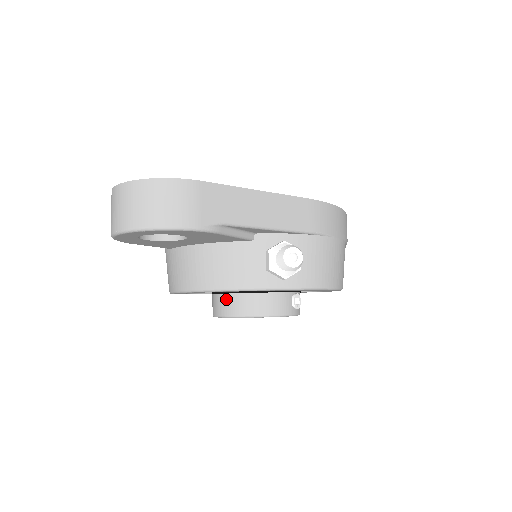
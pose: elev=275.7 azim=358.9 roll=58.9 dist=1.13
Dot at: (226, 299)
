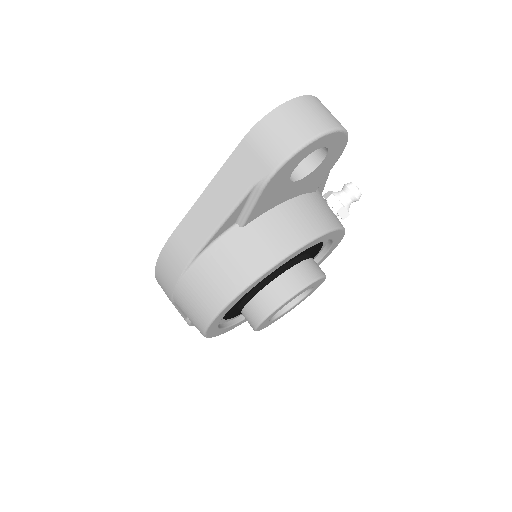
Dot at: (294, 273)
